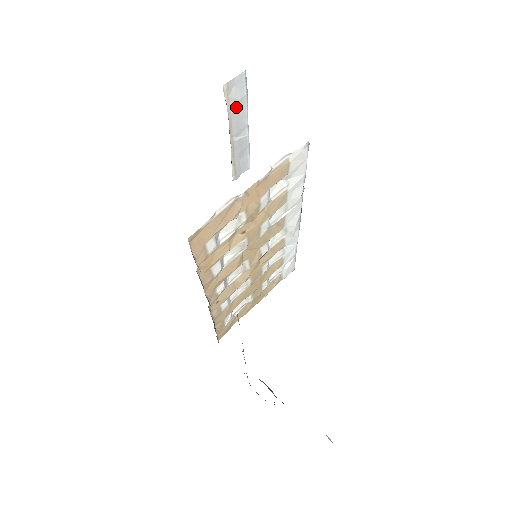
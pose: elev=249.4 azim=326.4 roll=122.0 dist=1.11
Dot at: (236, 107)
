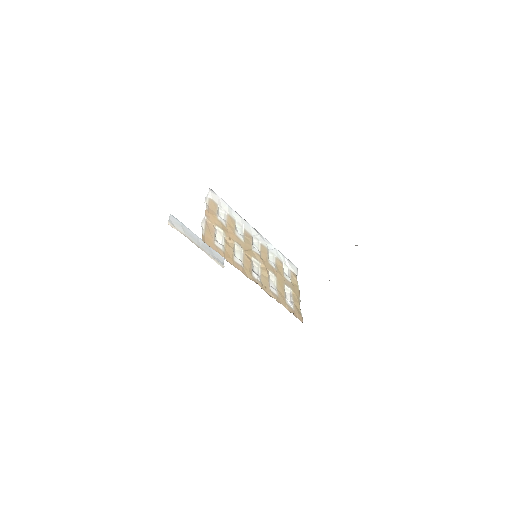
Dot at: (183, 231)
